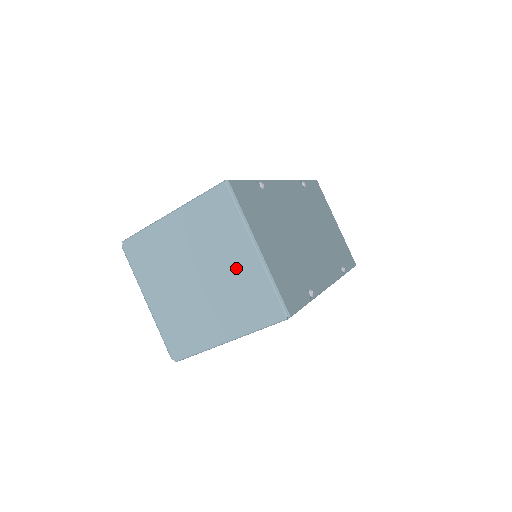
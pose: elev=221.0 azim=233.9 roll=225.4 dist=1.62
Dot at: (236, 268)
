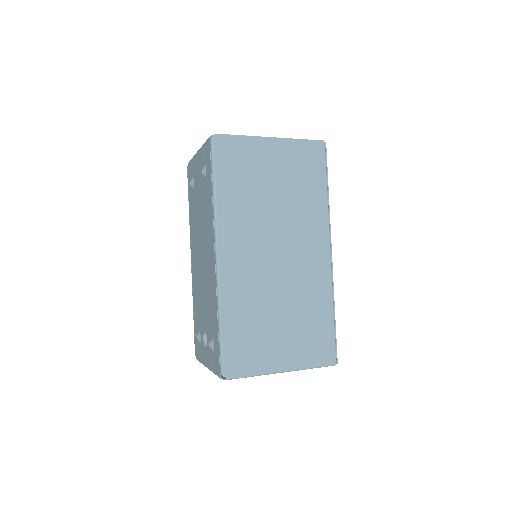
Dot at: occluded
